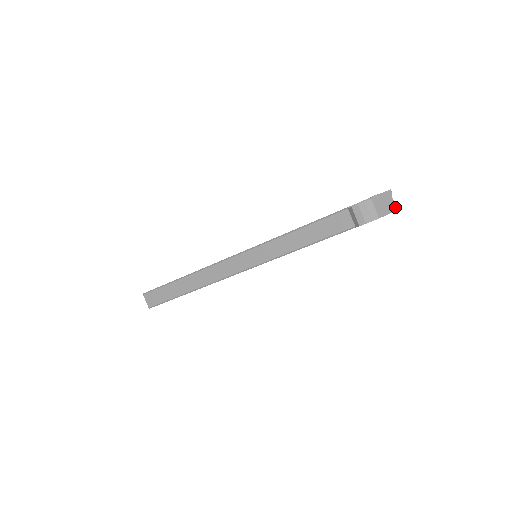
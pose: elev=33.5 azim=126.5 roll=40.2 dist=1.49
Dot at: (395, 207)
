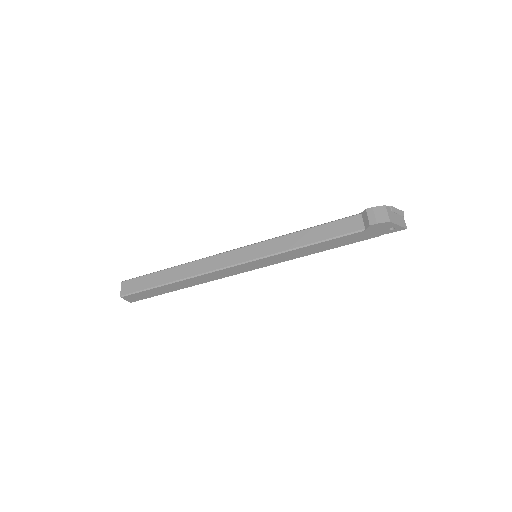
Dot at: (405, 225)
